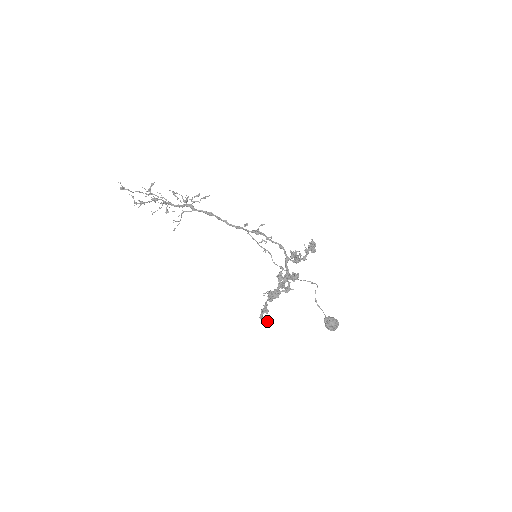
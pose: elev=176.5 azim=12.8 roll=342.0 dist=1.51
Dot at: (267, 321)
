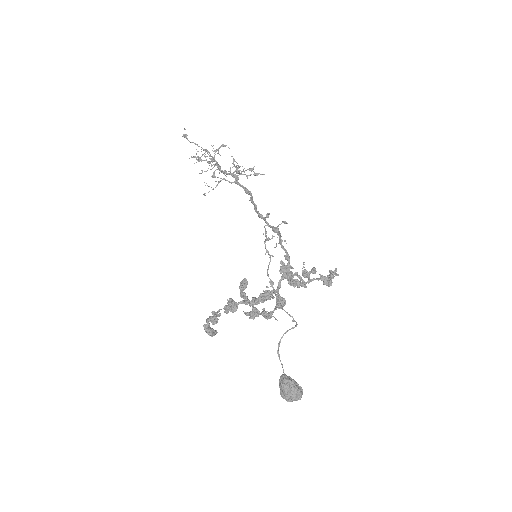
Dot at: (209, 334)
